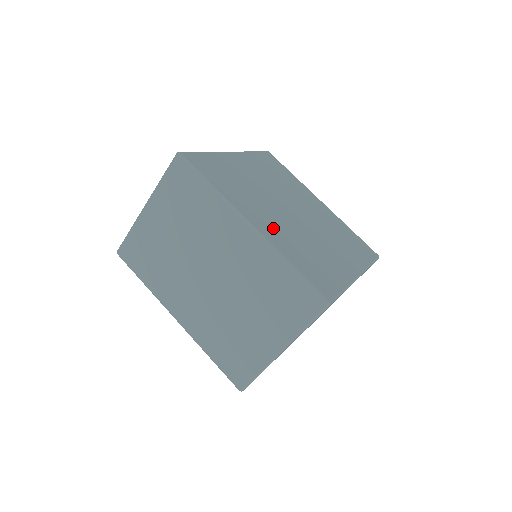
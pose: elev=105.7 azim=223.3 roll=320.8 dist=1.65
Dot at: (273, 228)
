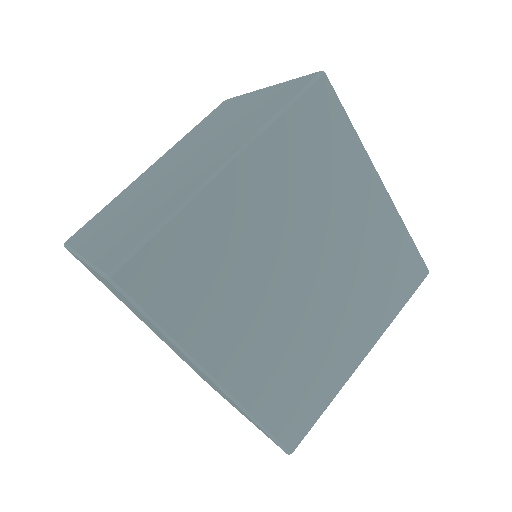
Dot at: (253, 359)
